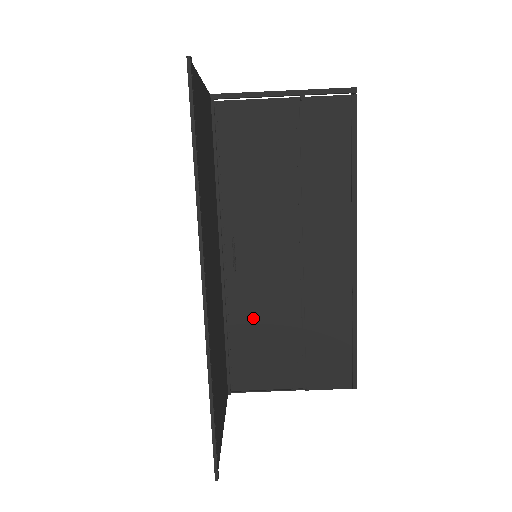
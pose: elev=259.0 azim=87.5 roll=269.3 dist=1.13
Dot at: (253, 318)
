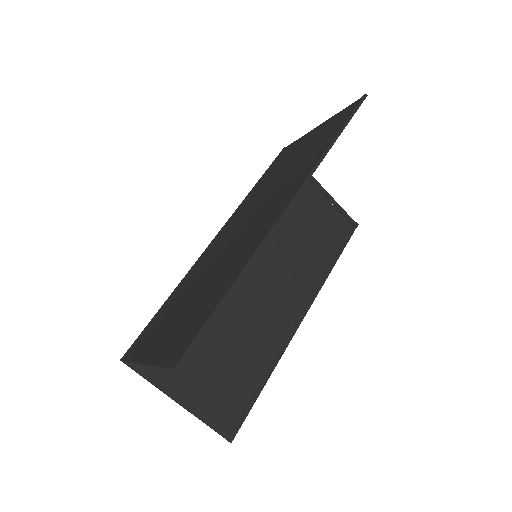
Dot at: occluded
